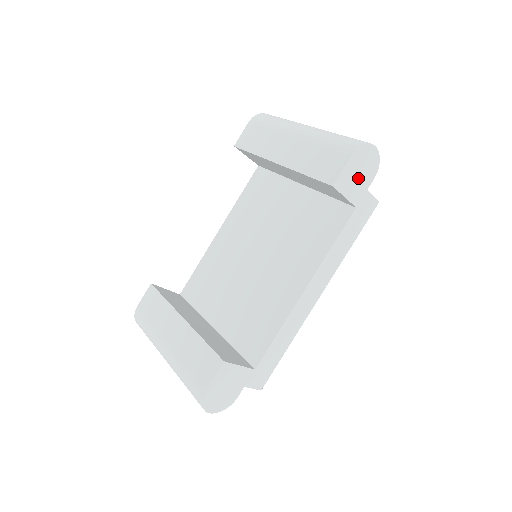
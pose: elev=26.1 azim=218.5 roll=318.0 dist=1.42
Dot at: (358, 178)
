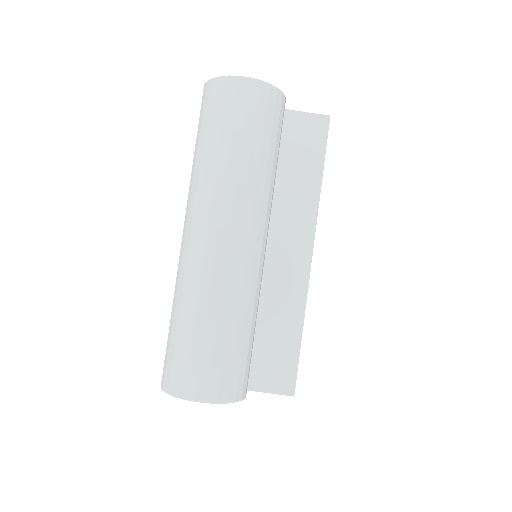
Dot at: occluded
